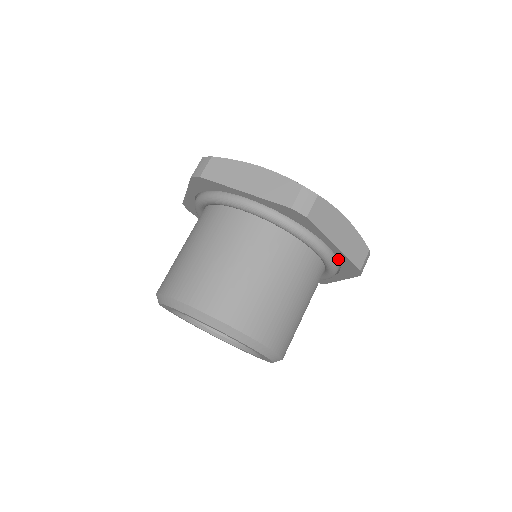
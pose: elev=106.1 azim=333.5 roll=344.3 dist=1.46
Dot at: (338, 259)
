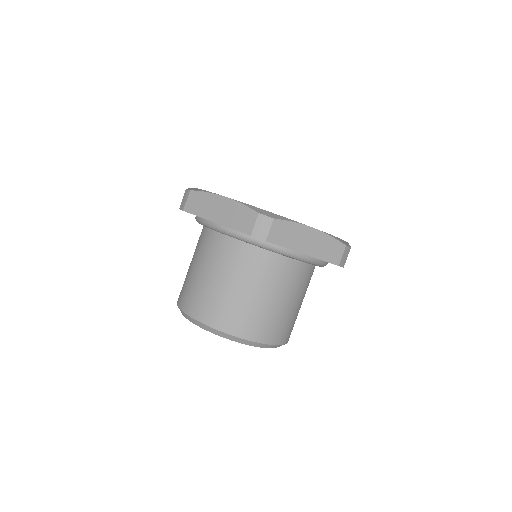
Dot at: occluded
